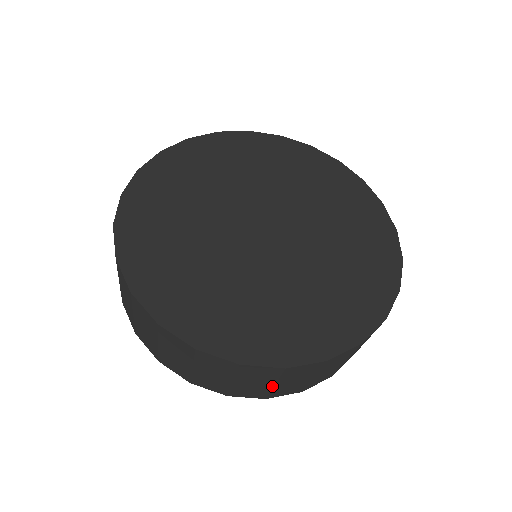
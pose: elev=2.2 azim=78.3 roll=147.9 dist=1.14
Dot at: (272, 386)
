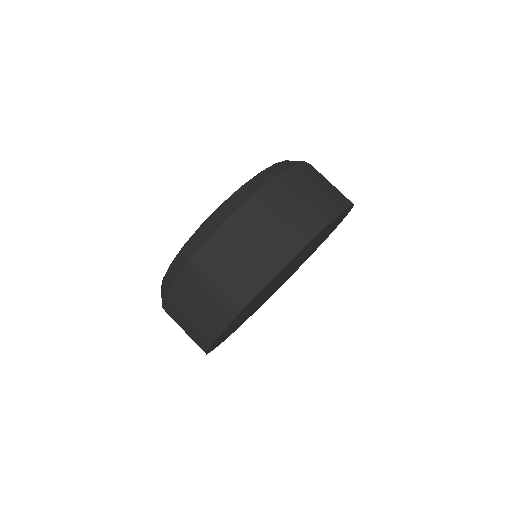
Dot at: occluded
